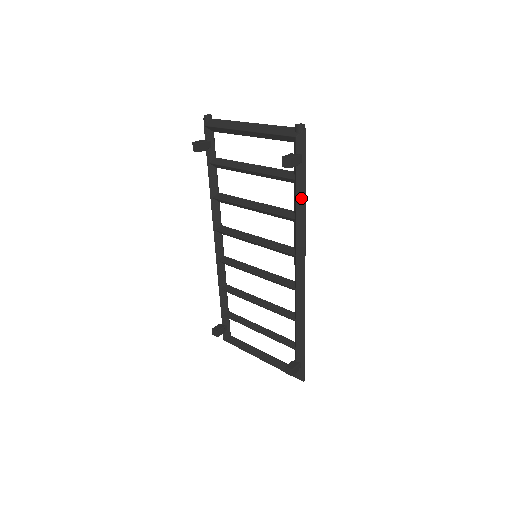
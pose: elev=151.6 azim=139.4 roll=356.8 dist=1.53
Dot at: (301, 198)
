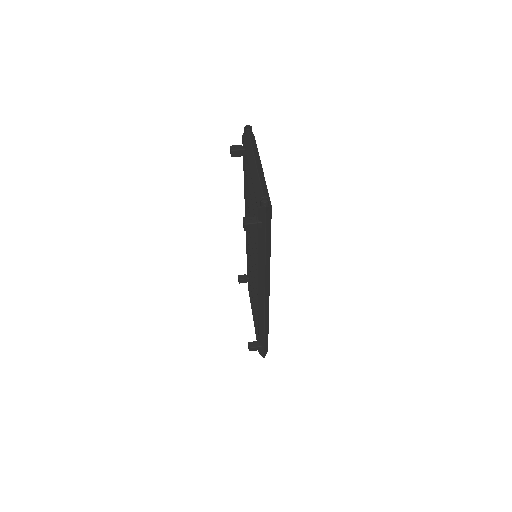
Dot at: (262, 251)
